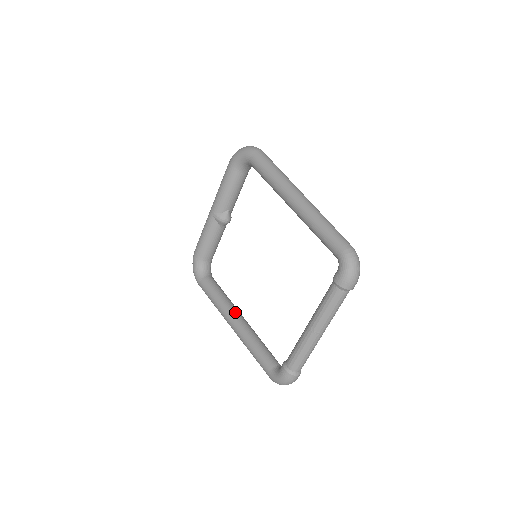
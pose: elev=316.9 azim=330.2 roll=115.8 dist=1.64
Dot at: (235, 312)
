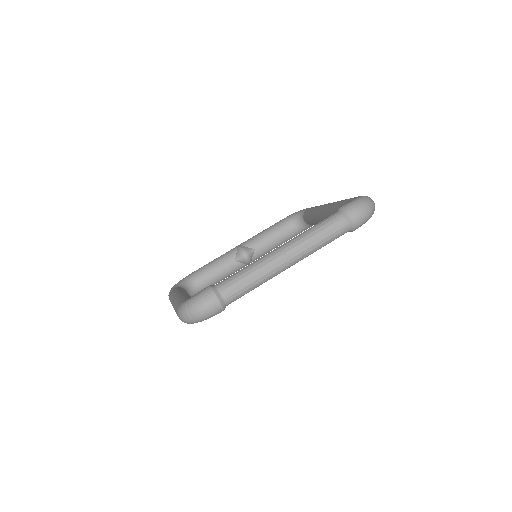
Dot at: occluded
